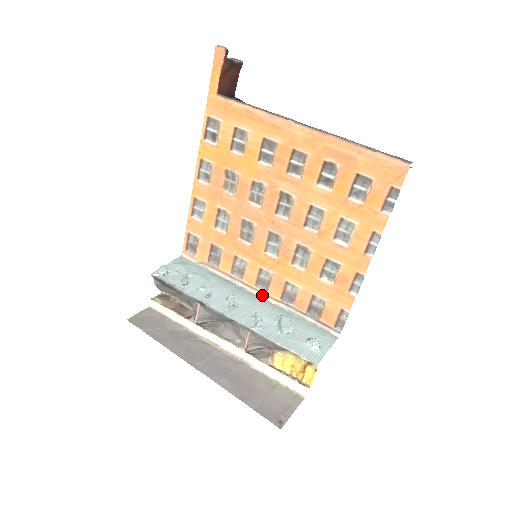
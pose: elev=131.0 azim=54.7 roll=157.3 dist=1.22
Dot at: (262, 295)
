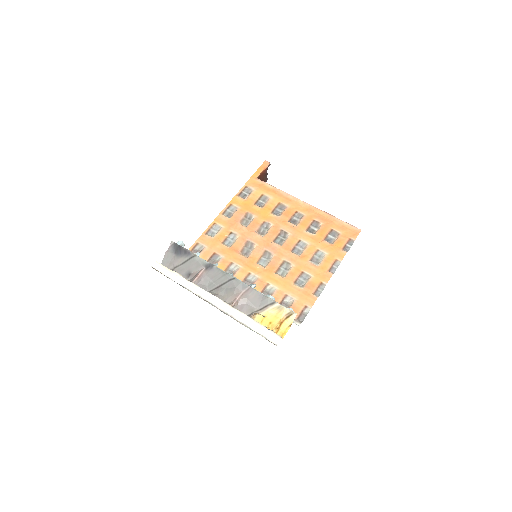
Dot at: occluded
